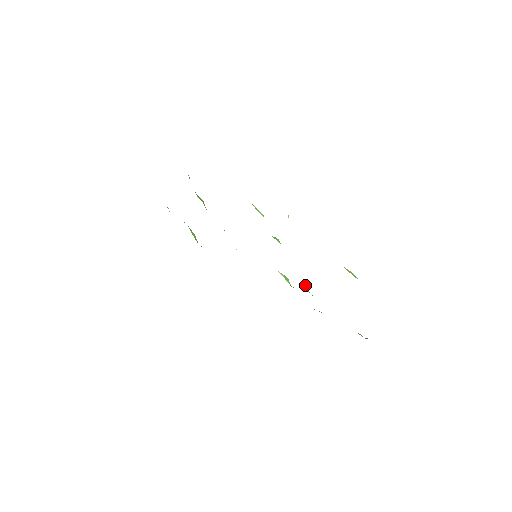
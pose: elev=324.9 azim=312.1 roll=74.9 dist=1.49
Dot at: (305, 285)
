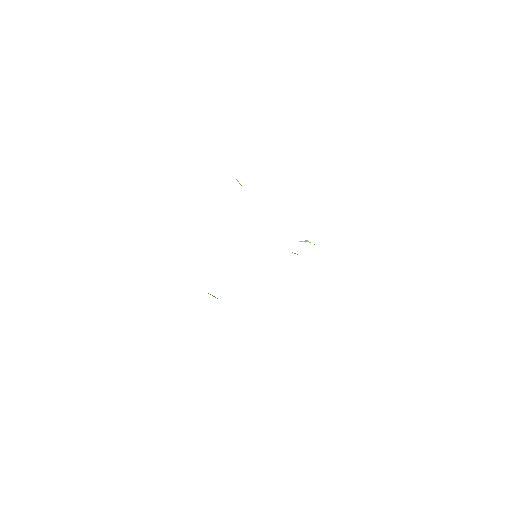
Dot at: occluded
